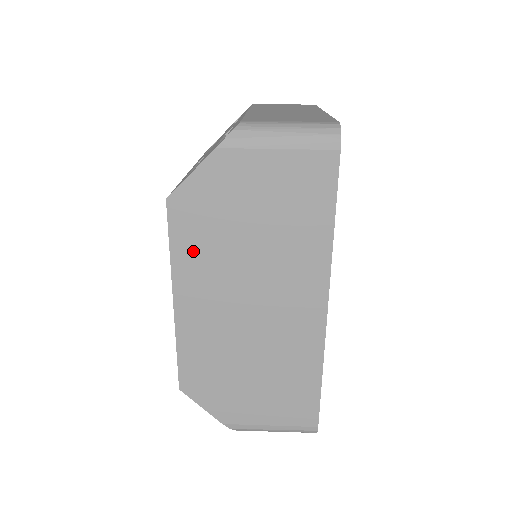
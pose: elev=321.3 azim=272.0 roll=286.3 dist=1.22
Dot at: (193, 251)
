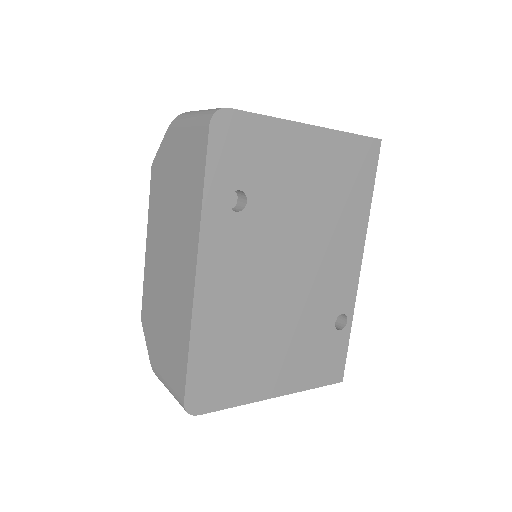
Dot at: (155, 205)
